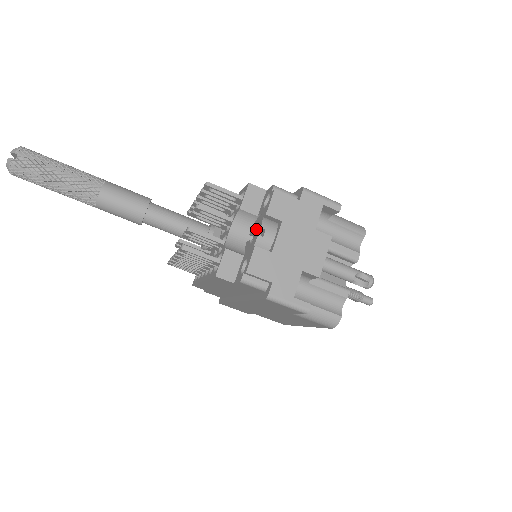
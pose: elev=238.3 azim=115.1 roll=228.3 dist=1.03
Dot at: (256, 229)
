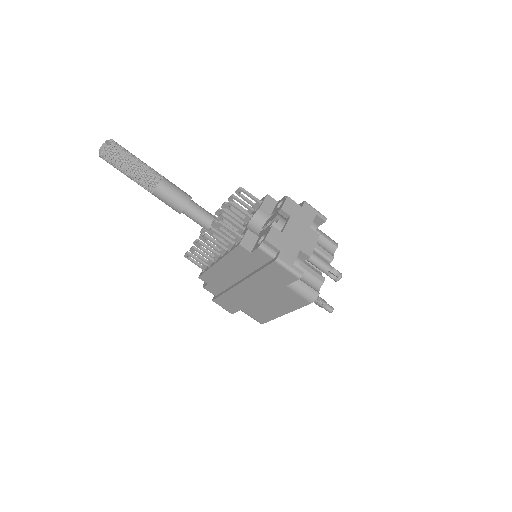
Dot at: (269, 223)
